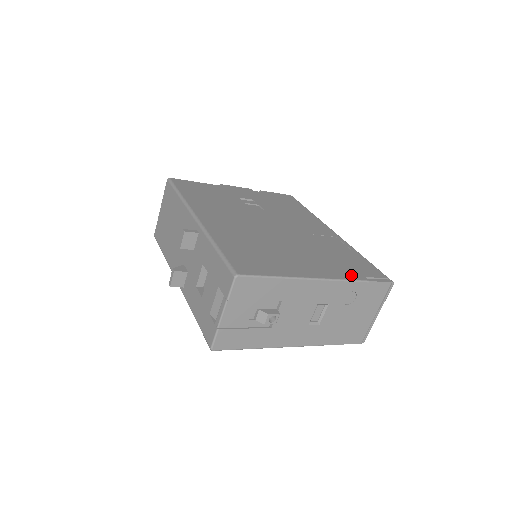
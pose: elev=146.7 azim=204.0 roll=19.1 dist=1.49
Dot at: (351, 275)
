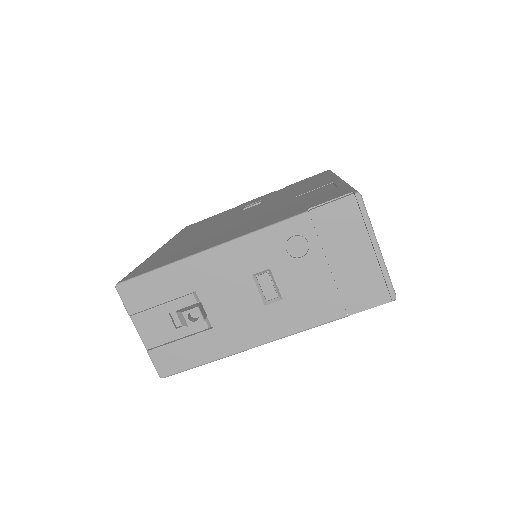
Dot at: (284, 217)
